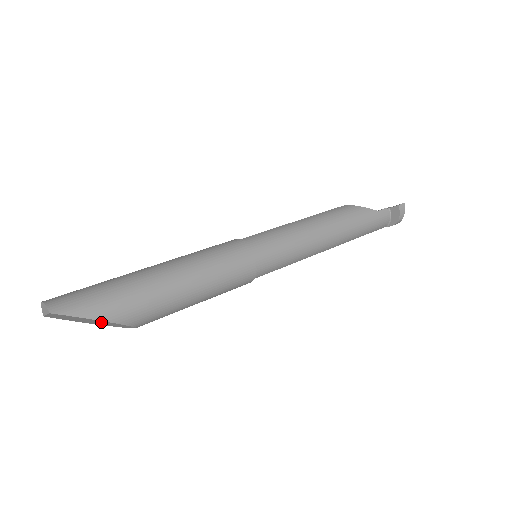
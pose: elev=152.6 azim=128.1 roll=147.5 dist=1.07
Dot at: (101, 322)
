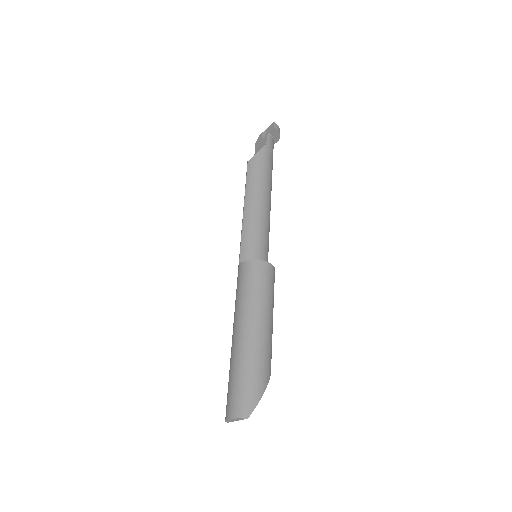
Dot at: occluded
